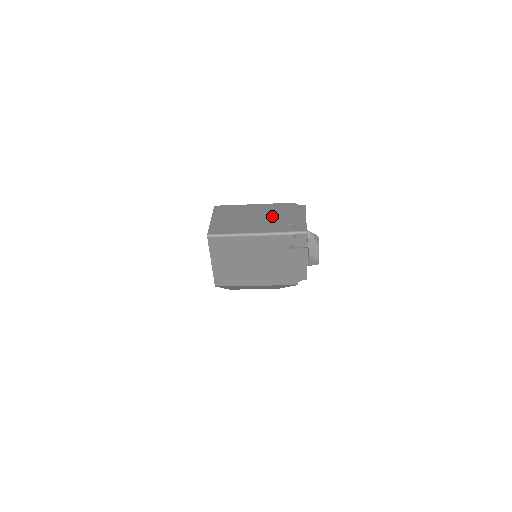
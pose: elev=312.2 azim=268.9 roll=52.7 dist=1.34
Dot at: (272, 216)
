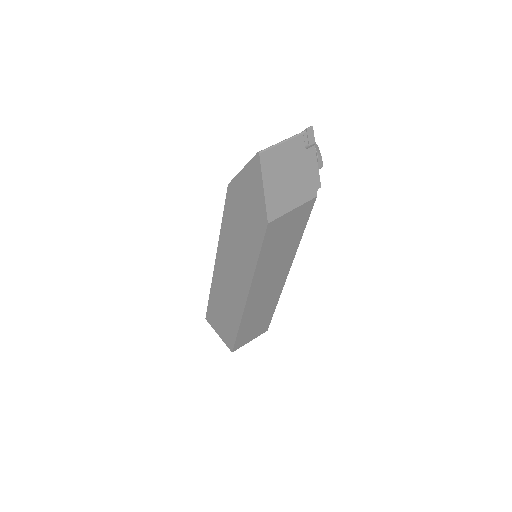
Dot at: occluded
